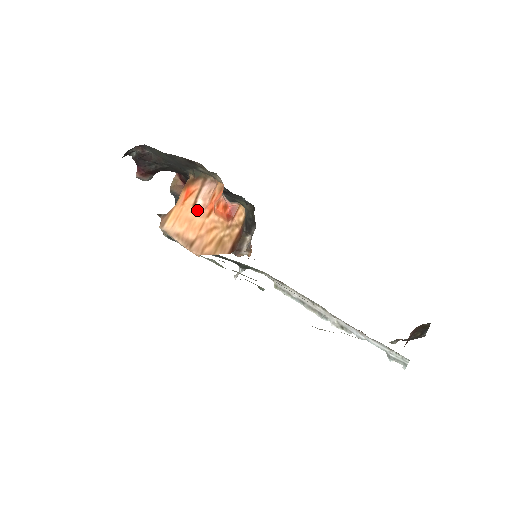
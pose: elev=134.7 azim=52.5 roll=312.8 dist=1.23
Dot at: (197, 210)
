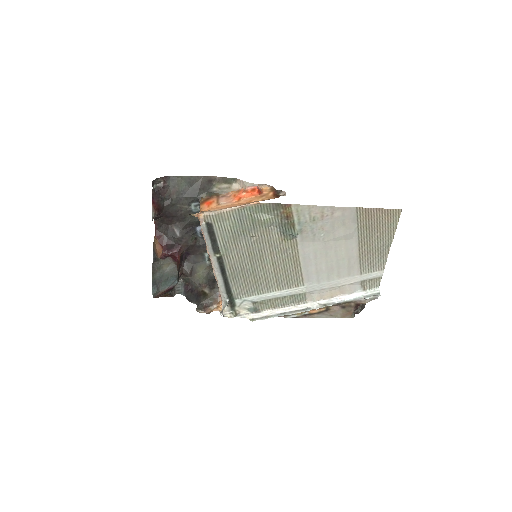
Dot at: (226, 204)
